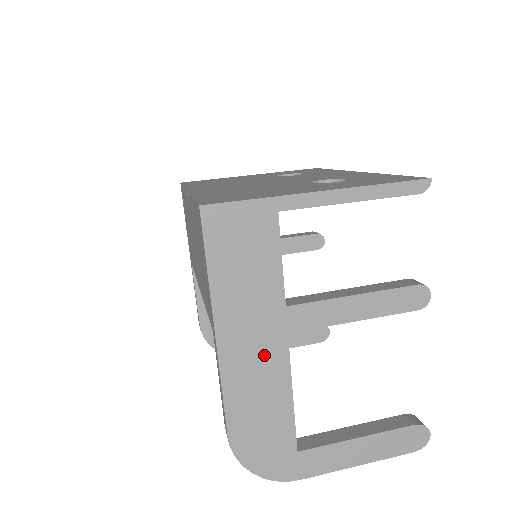
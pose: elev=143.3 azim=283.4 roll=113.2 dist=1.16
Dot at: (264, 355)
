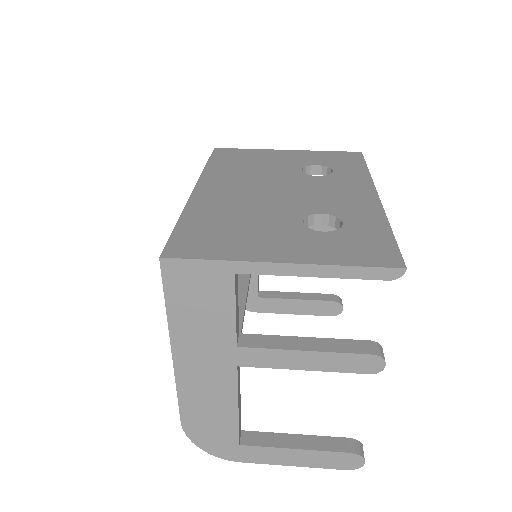
Dot at: (214, 377)
